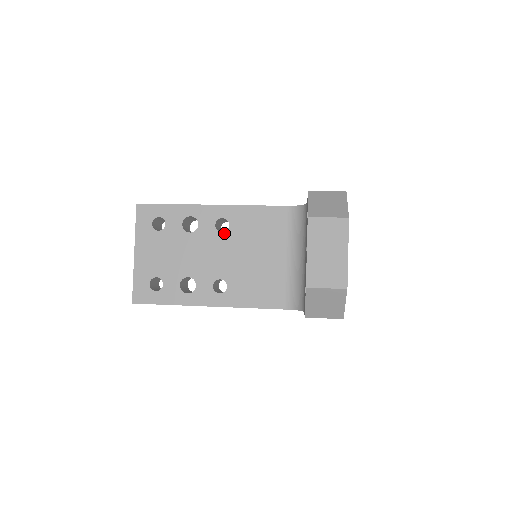
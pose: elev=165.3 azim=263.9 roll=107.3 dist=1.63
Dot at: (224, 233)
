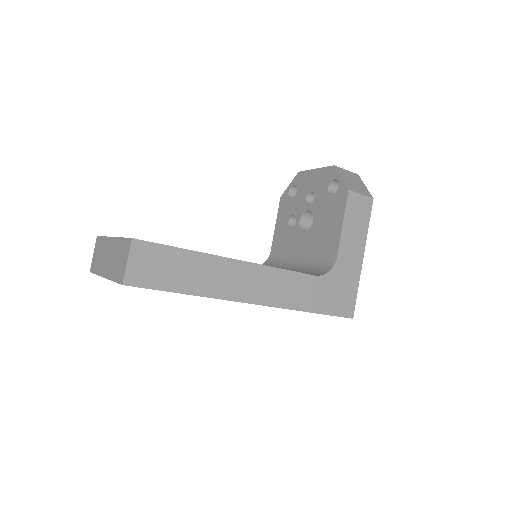
Dot at: occluded
